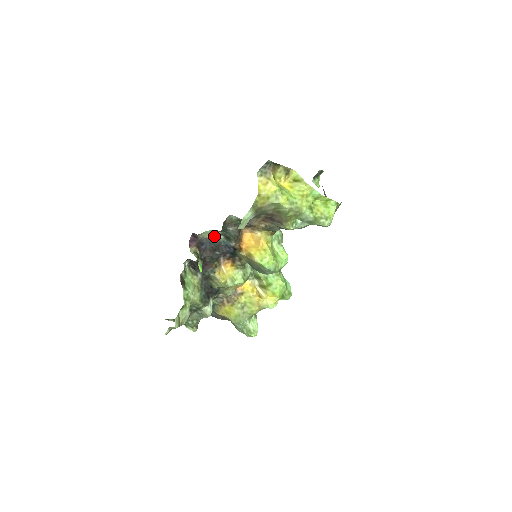
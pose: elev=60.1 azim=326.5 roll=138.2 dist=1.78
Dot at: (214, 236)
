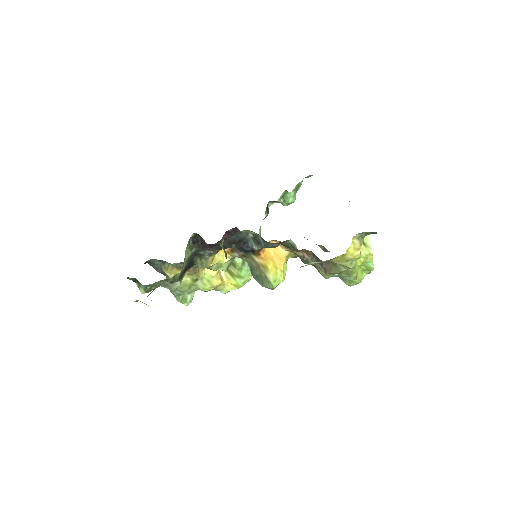
Dot at: (246, 232)
